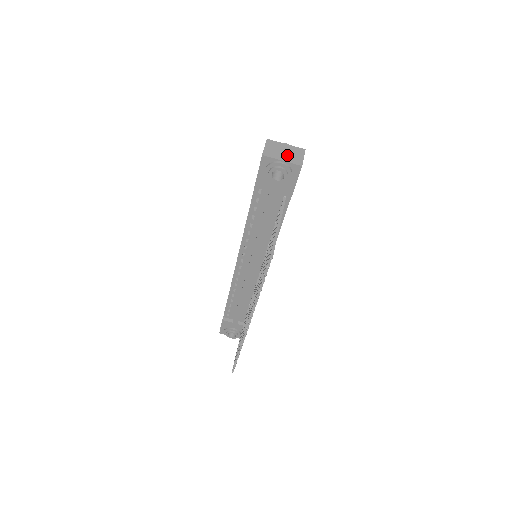
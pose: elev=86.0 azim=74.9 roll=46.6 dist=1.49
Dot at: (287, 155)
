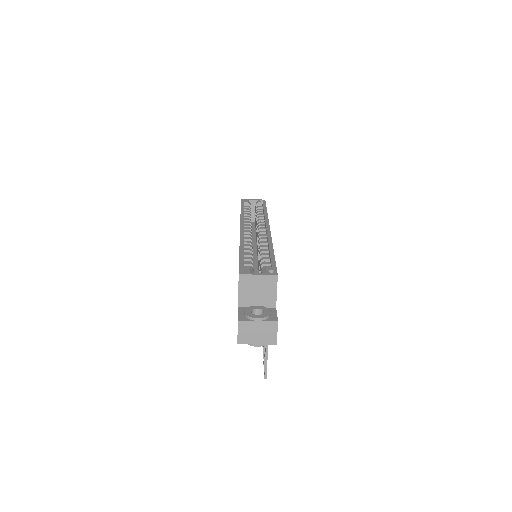
Dot at: (261, 336)
